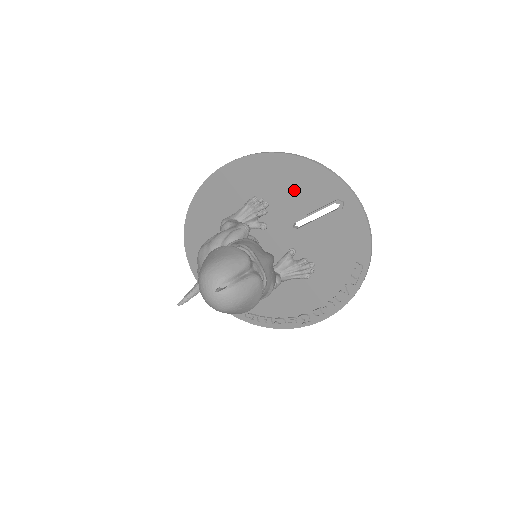
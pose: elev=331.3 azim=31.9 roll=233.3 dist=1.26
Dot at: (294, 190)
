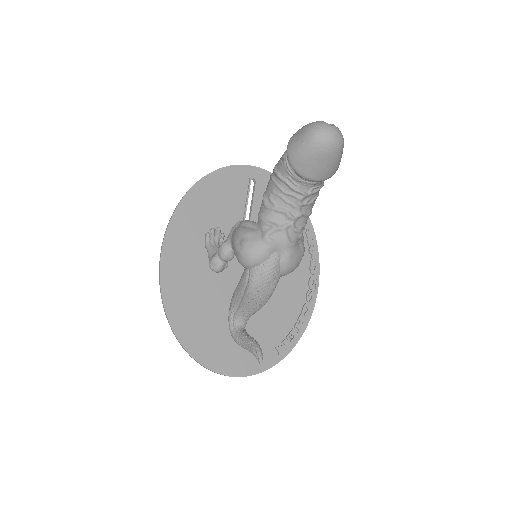
Dot at: (224, 199)
